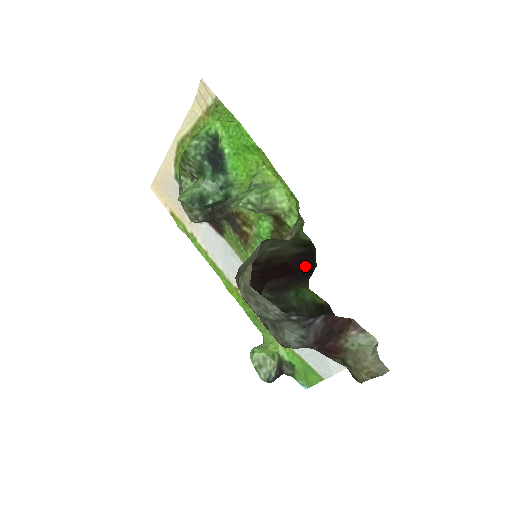
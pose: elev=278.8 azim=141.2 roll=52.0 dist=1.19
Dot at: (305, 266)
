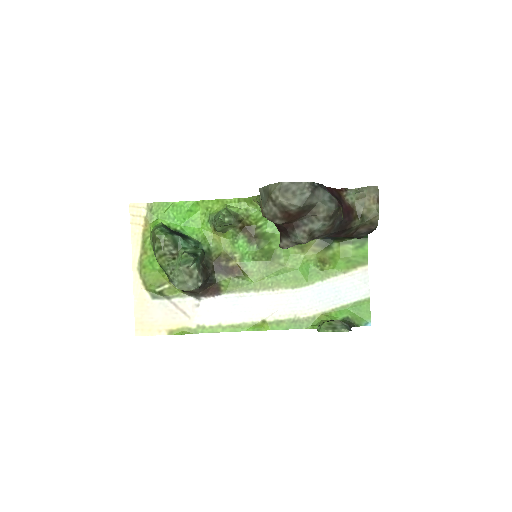
Dot at: occluded
